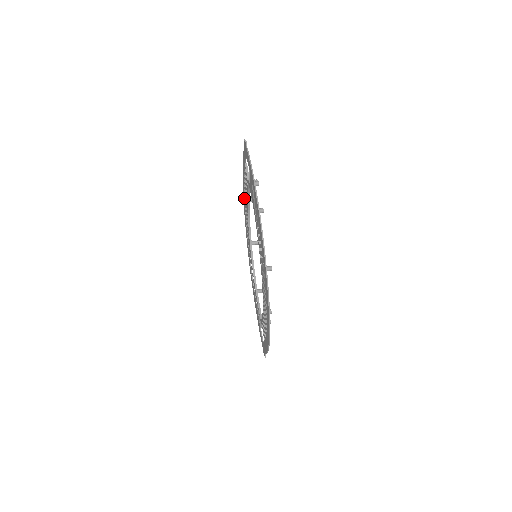
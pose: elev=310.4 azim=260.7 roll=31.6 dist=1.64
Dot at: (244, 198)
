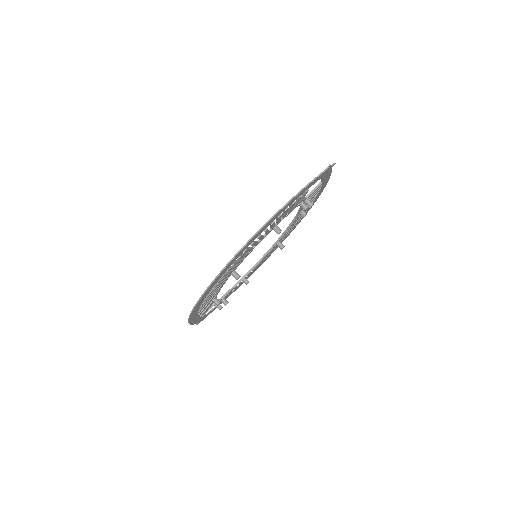
Dot at: occluded
